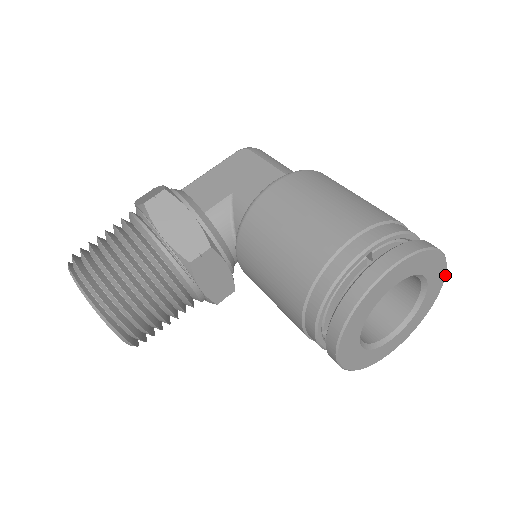
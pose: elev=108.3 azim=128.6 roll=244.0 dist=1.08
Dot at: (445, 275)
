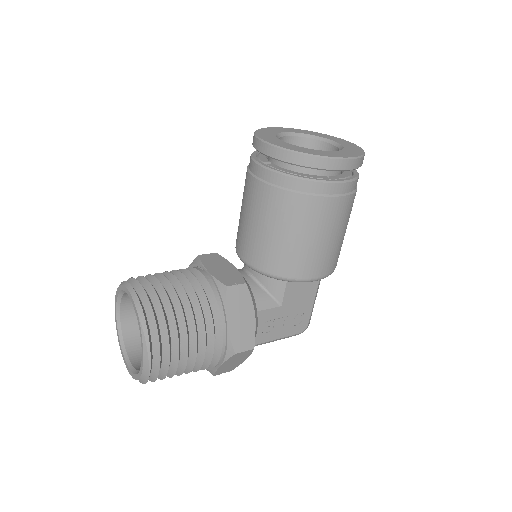
Dot at: (354, 144)
